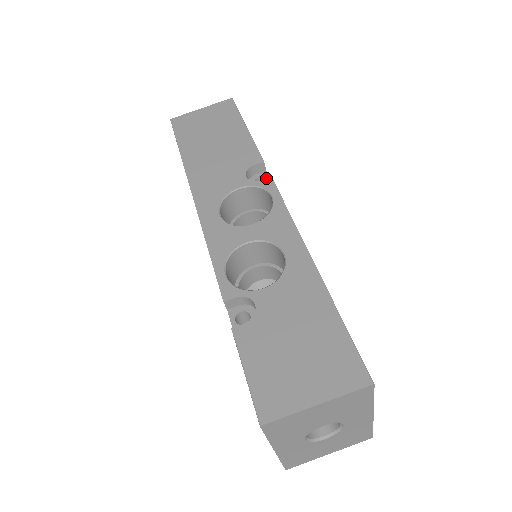
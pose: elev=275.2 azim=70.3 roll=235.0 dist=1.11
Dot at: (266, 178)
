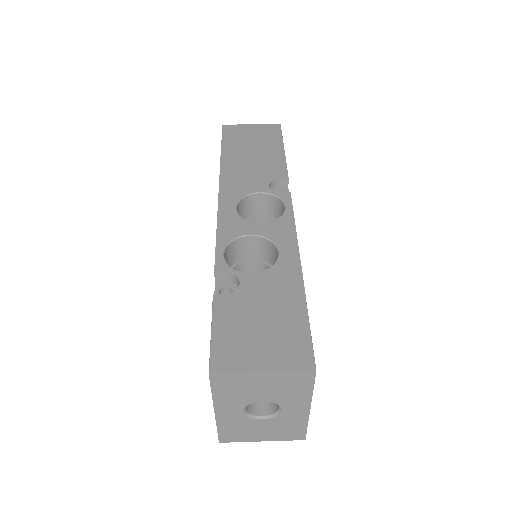
Dot at: occluded
